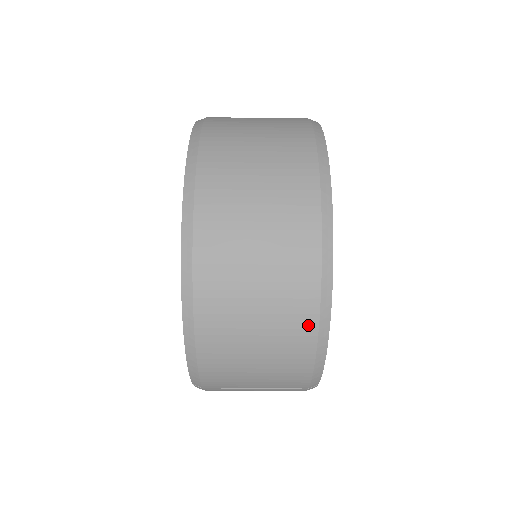
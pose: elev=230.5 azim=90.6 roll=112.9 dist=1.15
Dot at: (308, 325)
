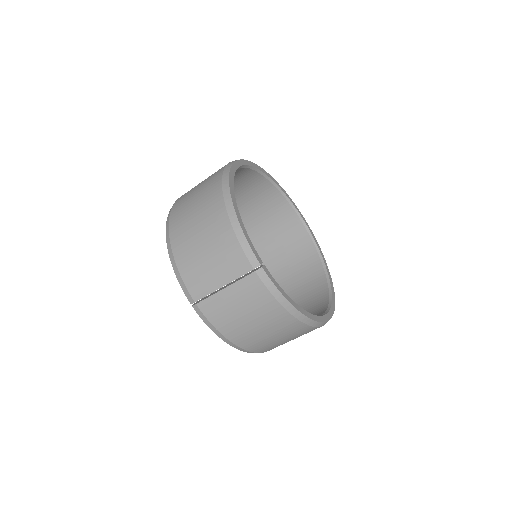
Dot at: (220, 207)
